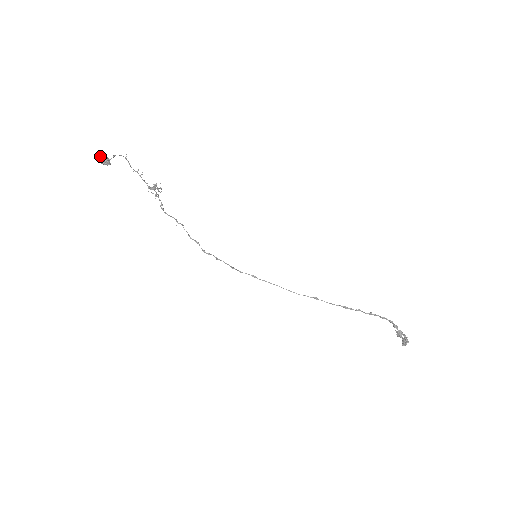
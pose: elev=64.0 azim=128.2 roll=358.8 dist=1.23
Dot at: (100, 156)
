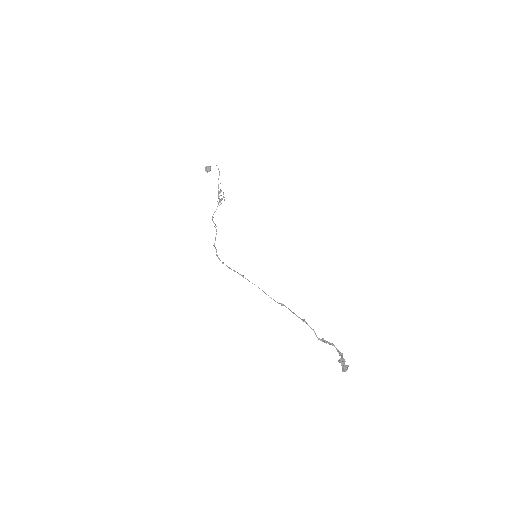
Dot at: (207, 167)
